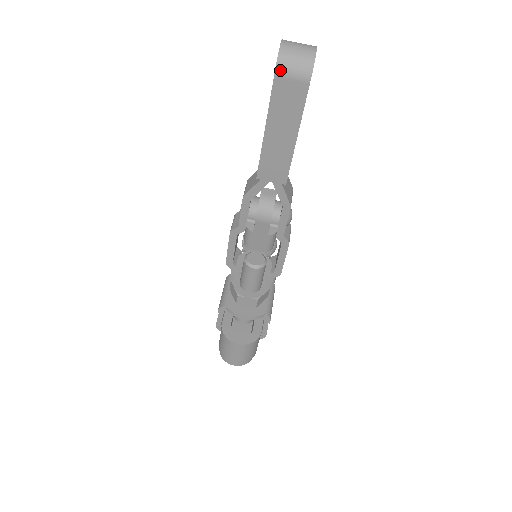
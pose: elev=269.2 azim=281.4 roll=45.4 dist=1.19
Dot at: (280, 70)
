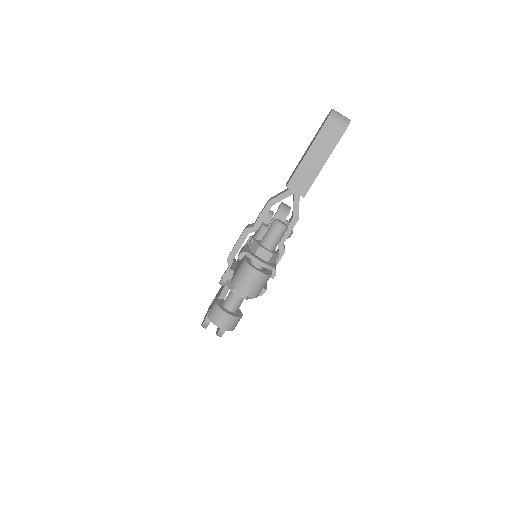
Dot at: (330, 119)
